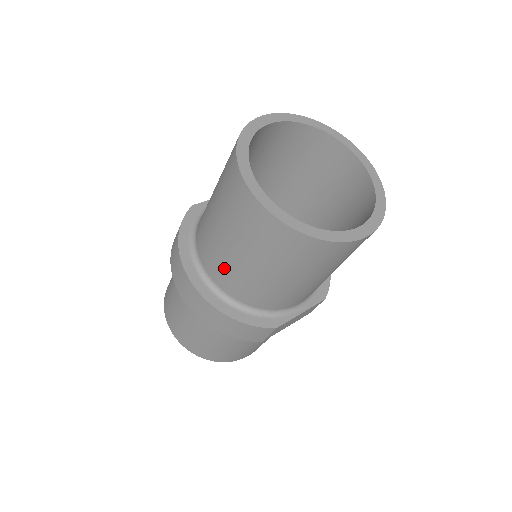
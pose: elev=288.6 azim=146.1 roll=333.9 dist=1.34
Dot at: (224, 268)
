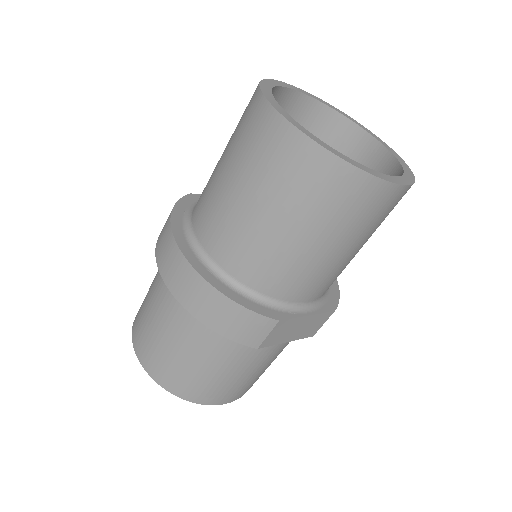
Dot at: (225, 229)
